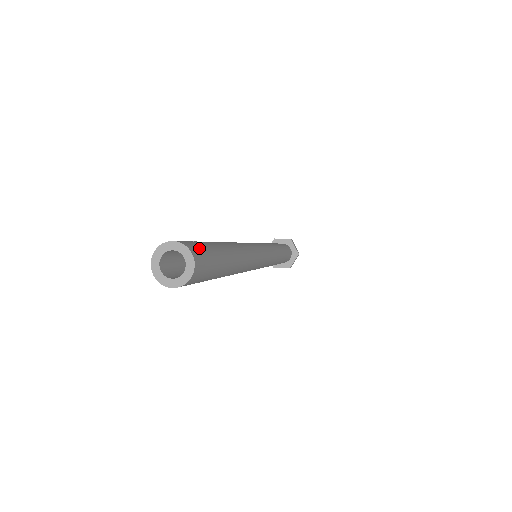
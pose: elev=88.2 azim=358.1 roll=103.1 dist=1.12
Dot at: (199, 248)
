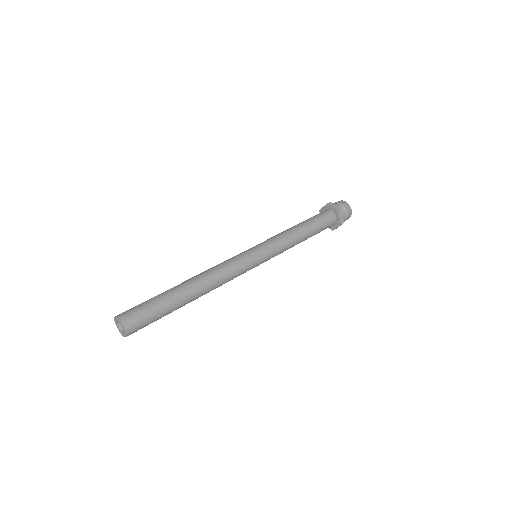
Dot at: (131, 311)
